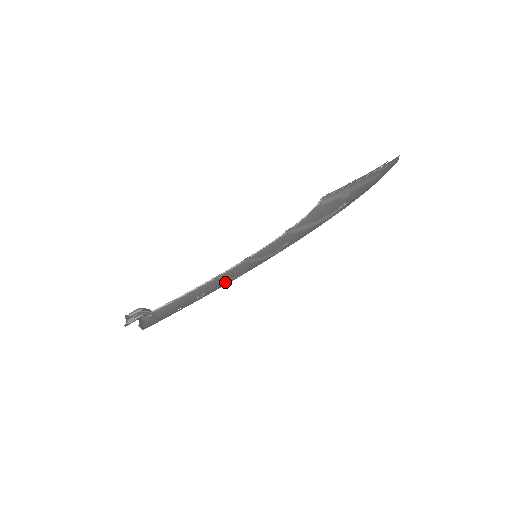
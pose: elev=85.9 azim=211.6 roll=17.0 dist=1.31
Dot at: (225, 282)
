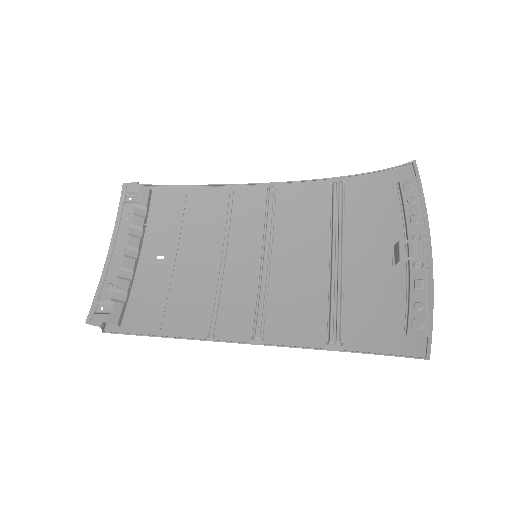
Dot at: (216, 254)
